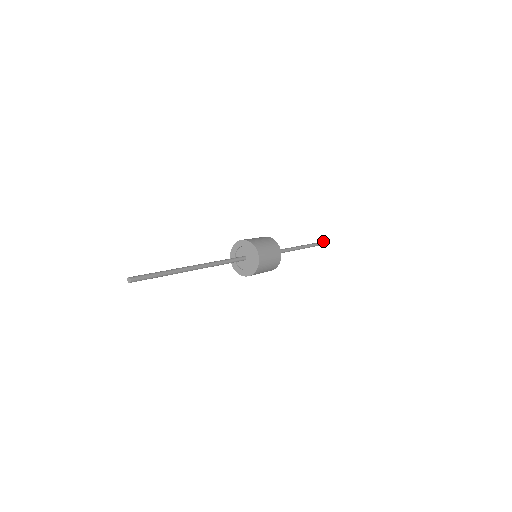
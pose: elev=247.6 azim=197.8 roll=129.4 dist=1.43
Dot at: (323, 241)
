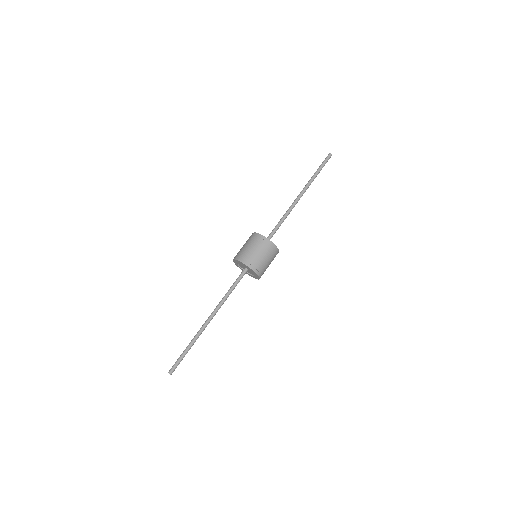
Dot at: (322, 162)
